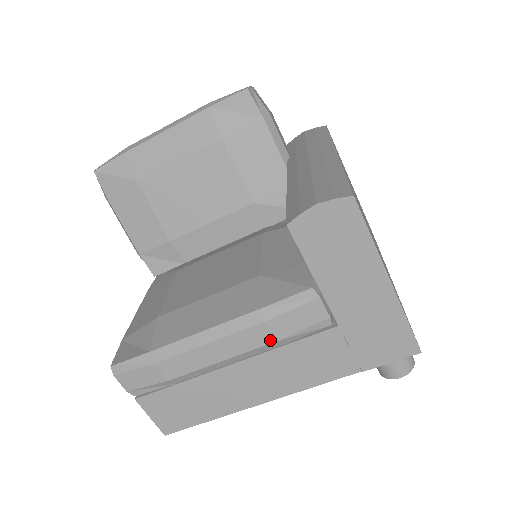
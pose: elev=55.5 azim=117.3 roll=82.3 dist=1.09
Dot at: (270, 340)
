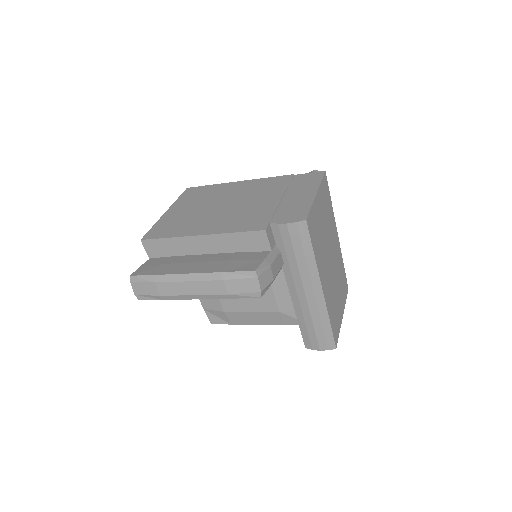
Dot at: occluded
